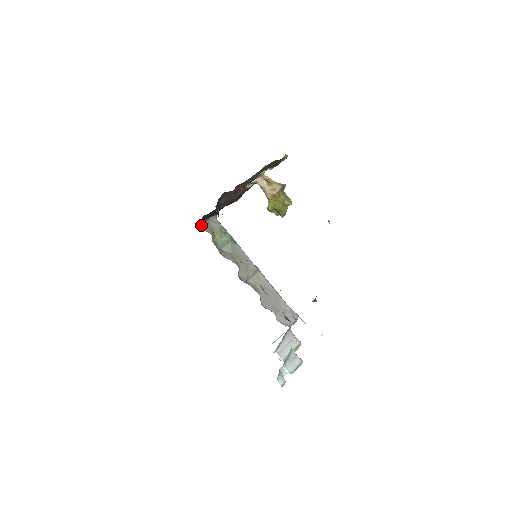
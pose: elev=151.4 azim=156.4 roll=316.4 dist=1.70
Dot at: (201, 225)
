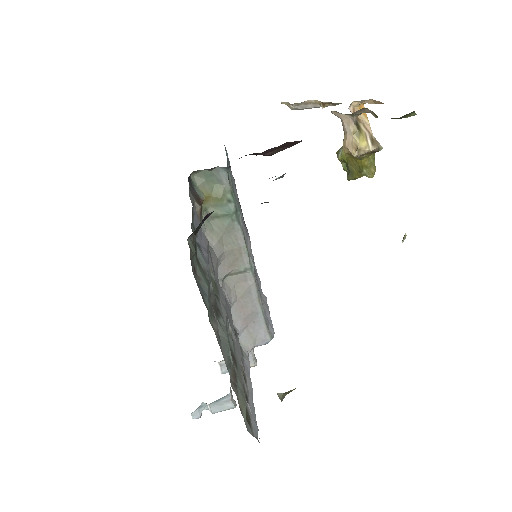
Dot at: (195, 173)
